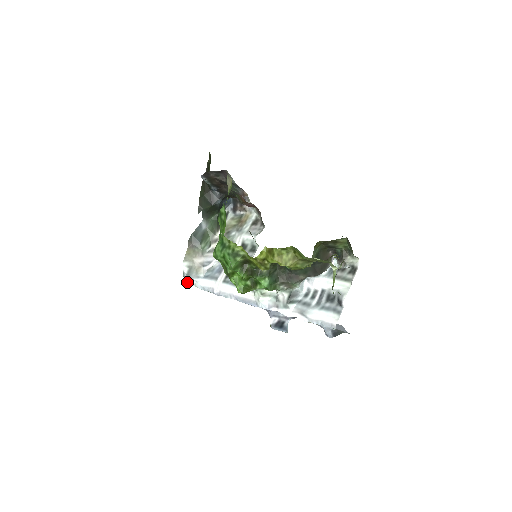
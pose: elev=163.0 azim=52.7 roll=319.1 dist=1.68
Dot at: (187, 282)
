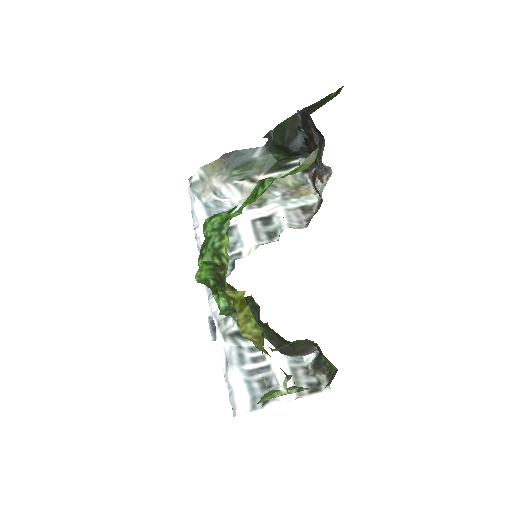
Dot at: (189, 187)
